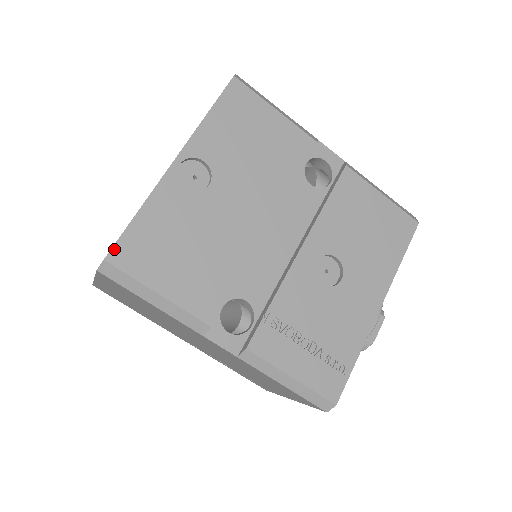
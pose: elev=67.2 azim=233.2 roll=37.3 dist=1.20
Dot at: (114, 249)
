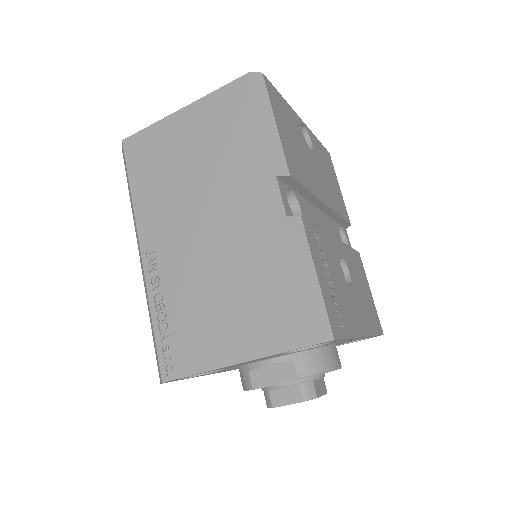
Dot at: (268, 81)
